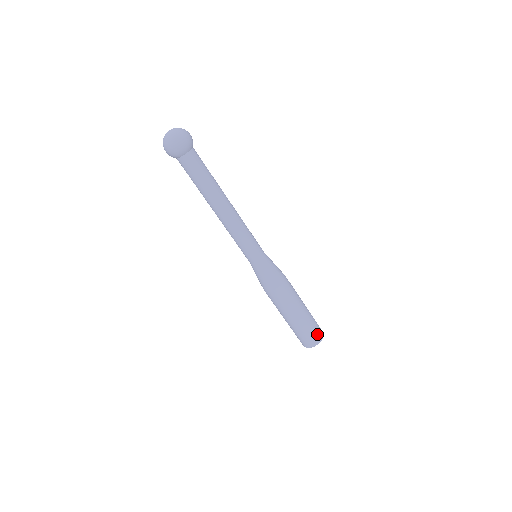
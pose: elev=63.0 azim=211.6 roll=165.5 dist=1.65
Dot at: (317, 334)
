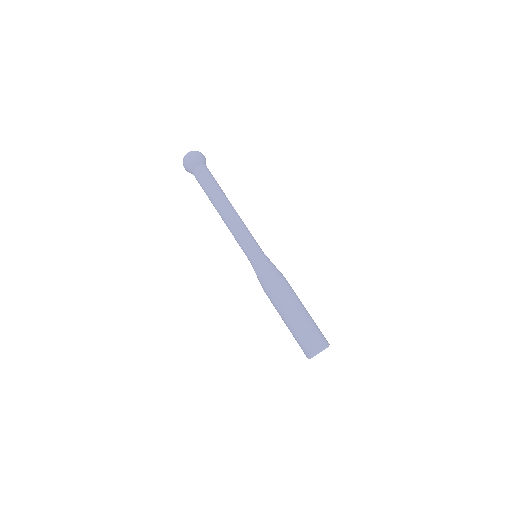
Dot at: (313, 344)
